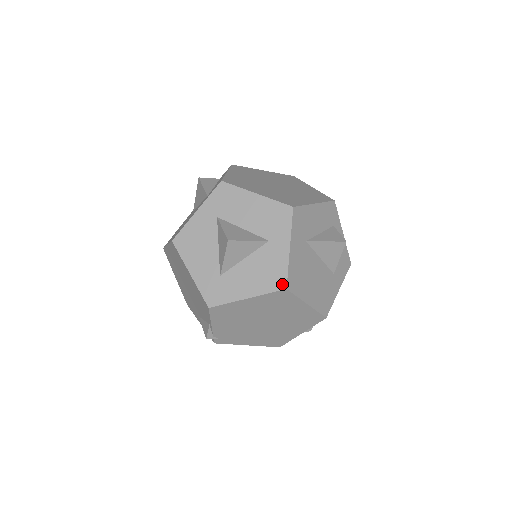
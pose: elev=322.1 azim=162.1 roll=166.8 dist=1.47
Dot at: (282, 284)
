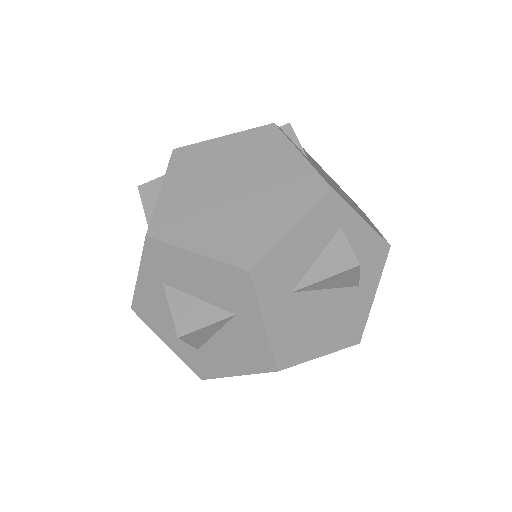
Dot at: (270, 366)
